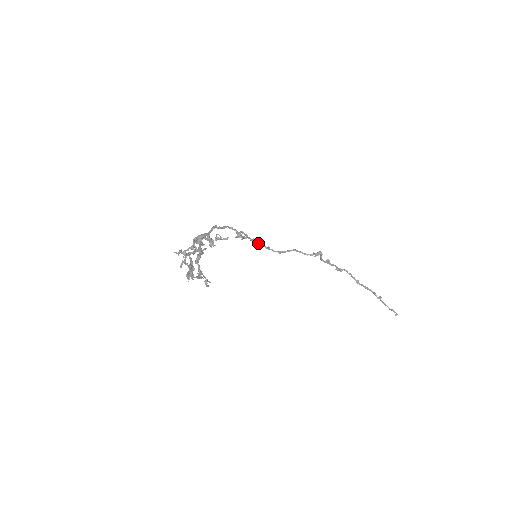
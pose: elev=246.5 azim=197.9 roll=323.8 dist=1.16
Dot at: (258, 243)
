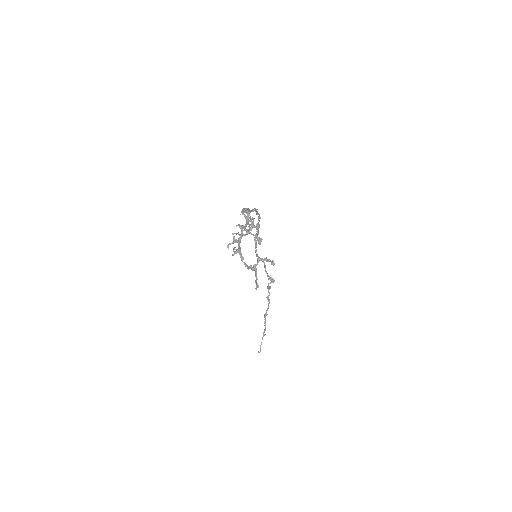
Dot at: occluded
